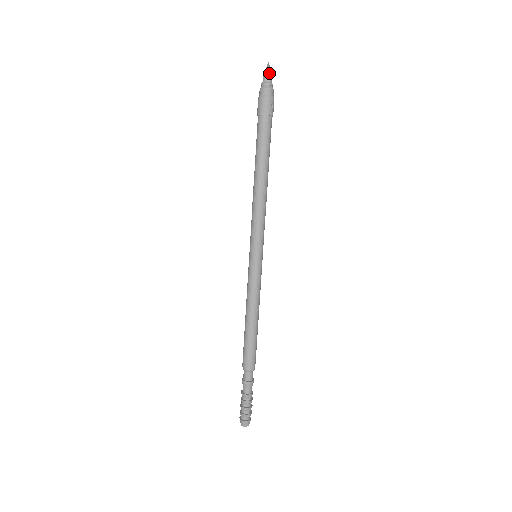
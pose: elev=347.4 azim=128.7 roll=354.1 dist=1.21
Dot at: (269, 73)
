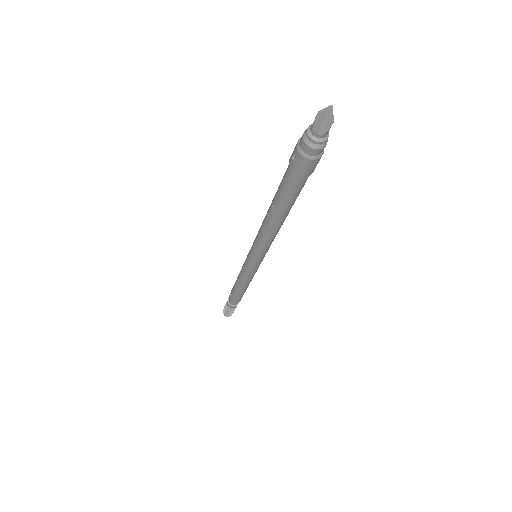
Dot at: occluded
